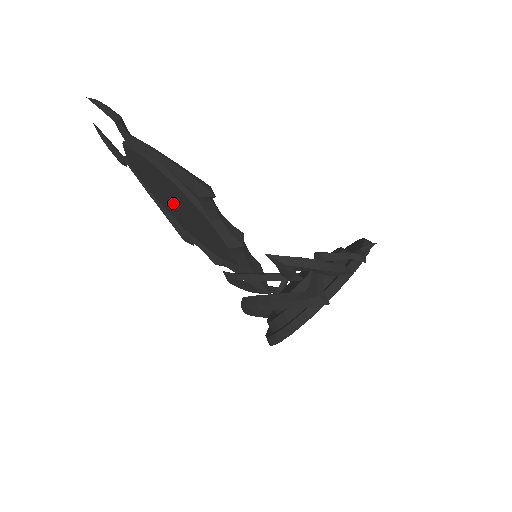
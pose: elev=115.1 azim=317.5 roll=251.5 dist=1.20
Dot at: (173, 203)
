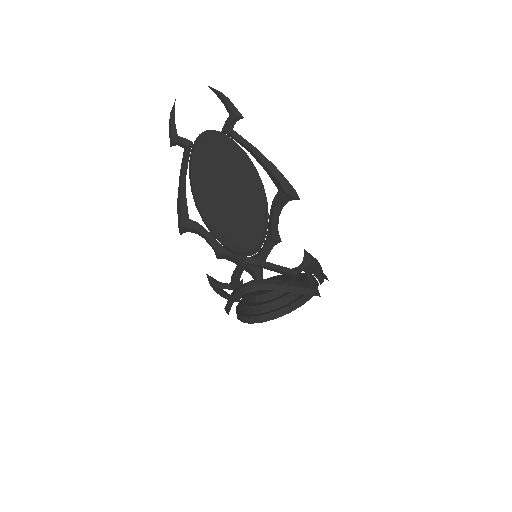
Dot at: (222, 192)
